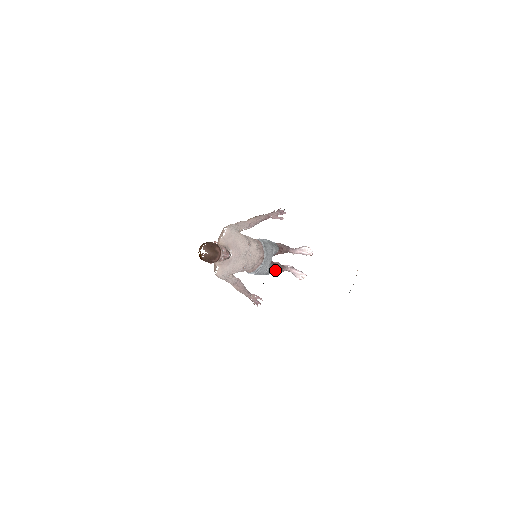
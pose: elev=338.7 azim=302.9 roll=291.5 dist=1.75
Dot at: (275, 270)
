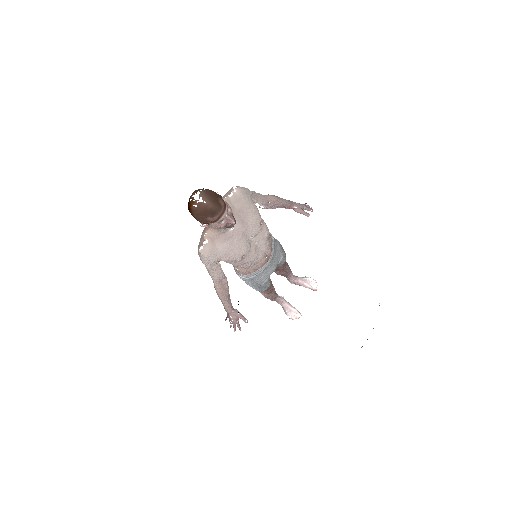
Dot at: (269, 290)
